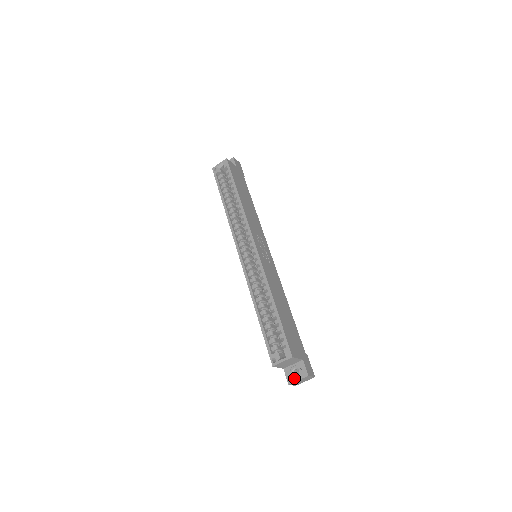
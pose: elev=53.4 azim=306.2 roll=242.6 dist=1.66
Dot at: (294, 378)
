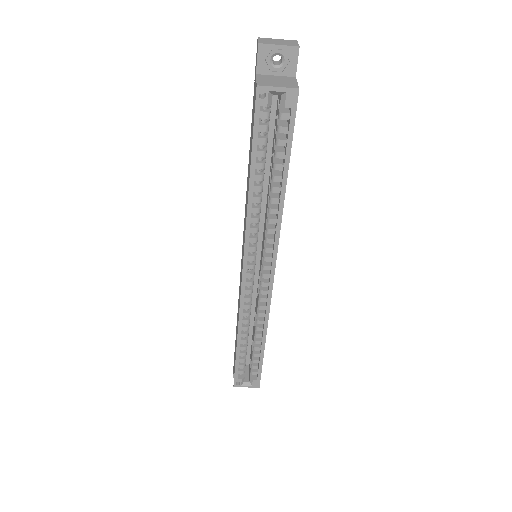
Dot at: occluded
